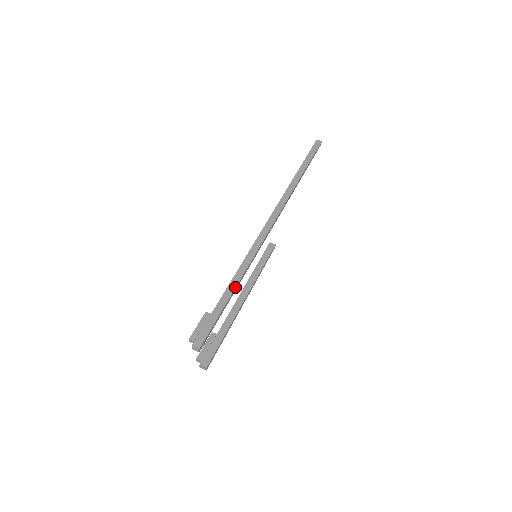
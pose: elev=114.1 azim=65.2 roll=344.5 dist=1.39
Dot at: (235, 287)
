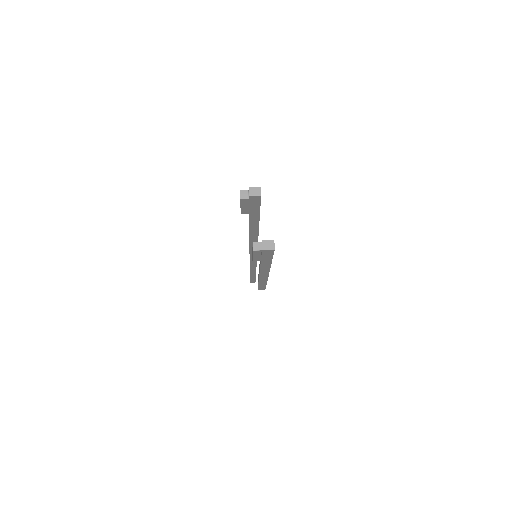
Dot at: occluded
